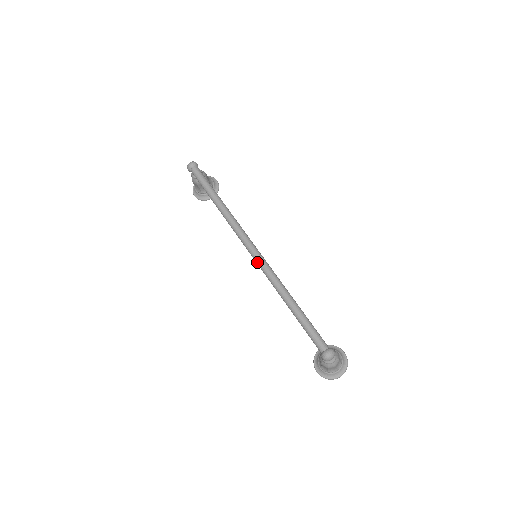
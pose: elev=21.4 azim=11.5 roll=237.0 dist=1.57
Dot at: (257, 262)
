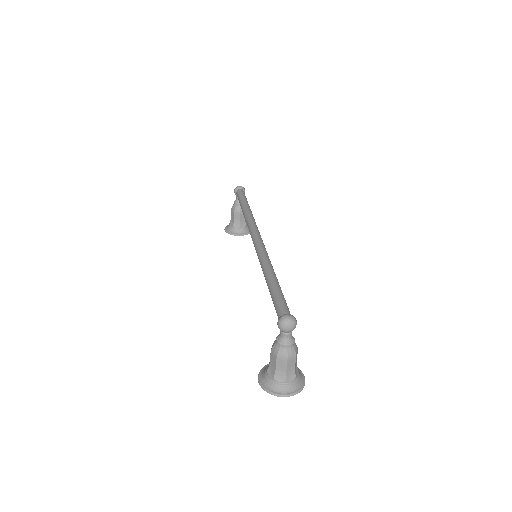
Dot at: (256, 244)
